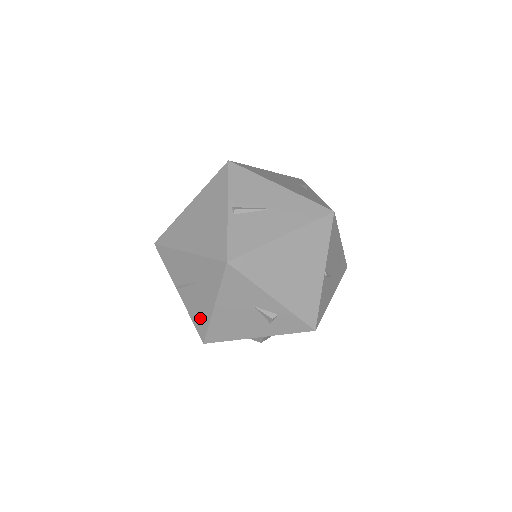
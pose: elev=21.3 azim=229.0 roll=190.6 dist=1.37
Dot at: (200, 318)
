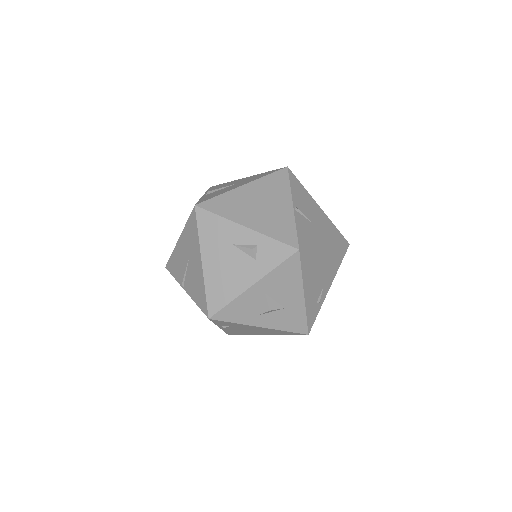
Dot at: (199, 292)
